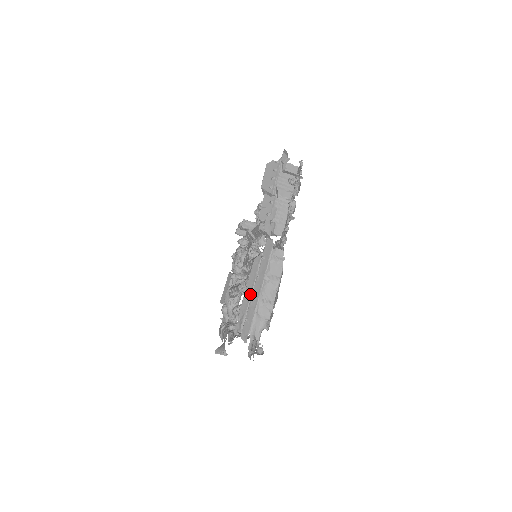
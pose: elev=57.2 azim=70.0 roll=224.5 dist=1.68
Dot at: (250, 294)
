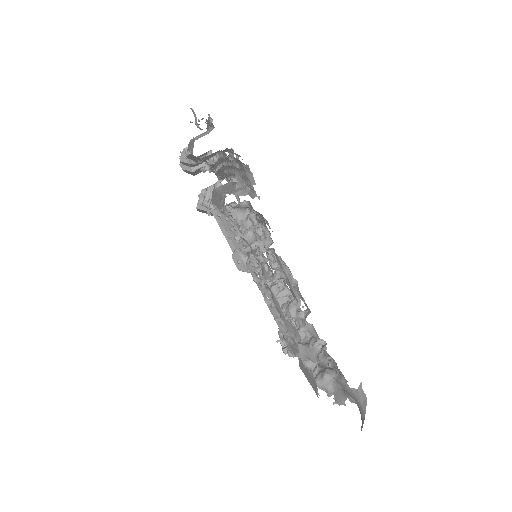
Dot at: (217, 195)
